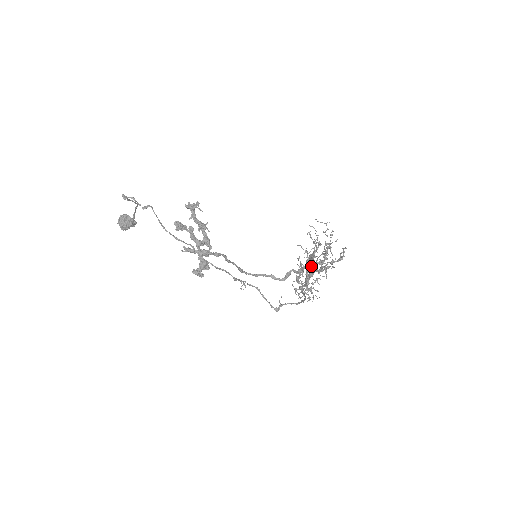
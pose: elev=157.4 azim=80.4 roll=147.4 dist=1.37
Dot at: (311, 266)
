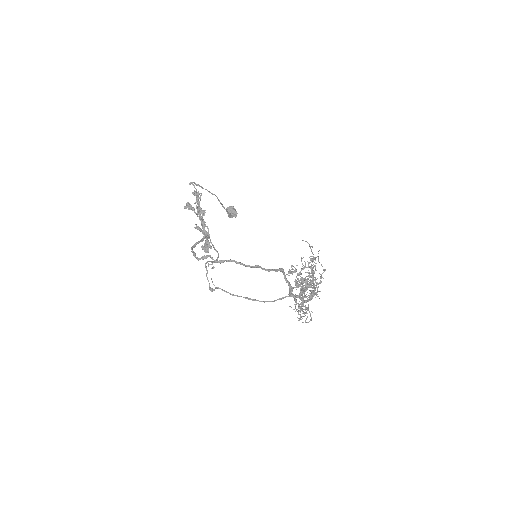
Dot at: (305, 287)
